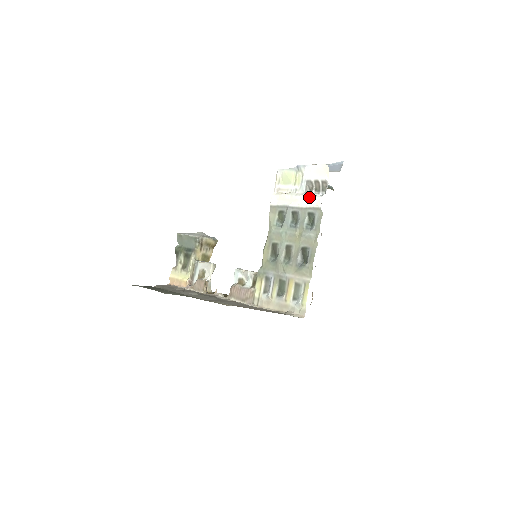
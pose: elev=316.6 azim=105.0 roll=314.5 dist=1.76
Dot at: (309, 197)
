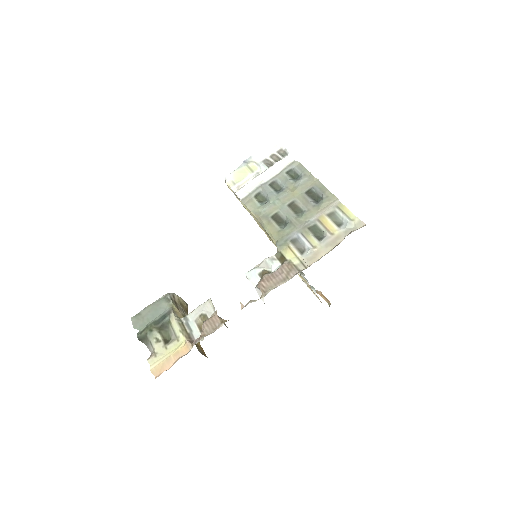
Dot at: (277, 163)
